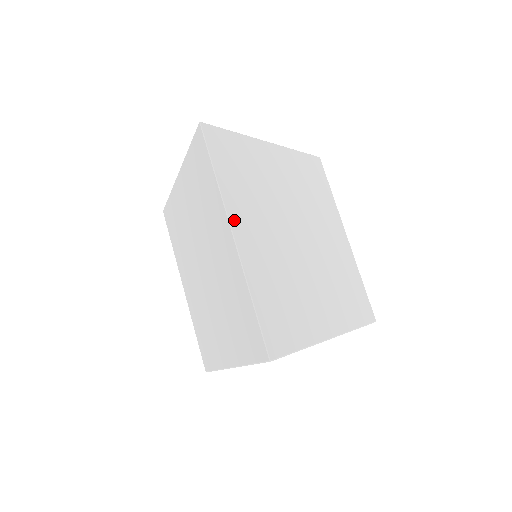
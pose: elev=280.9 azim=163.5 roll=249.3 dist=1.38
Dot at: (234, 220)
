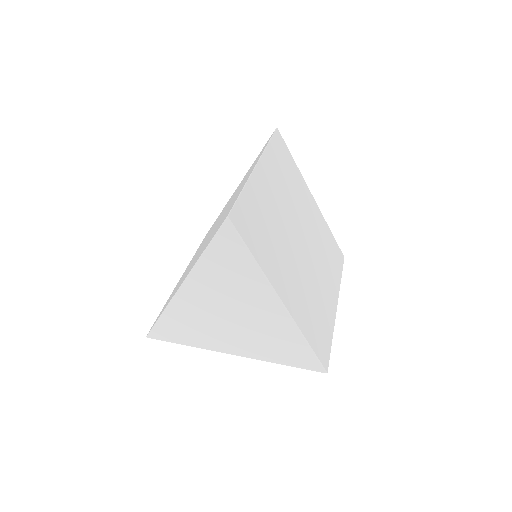
Dot at: (263, 164)
